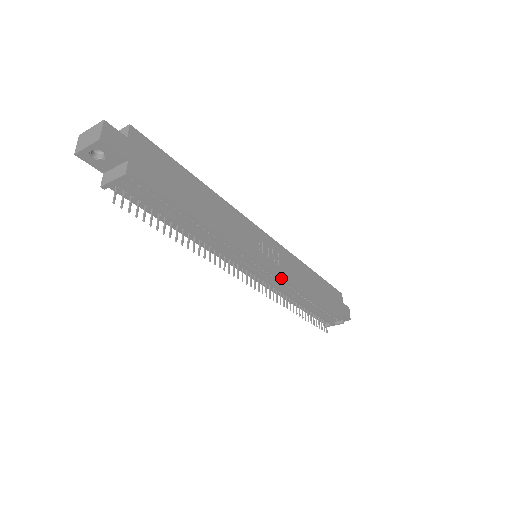
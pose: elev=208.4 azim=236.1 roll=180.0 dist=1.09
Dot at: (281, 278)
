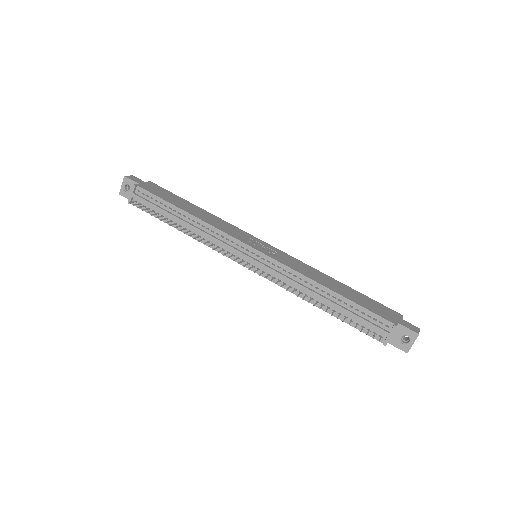
Dot at: (274, 260)
